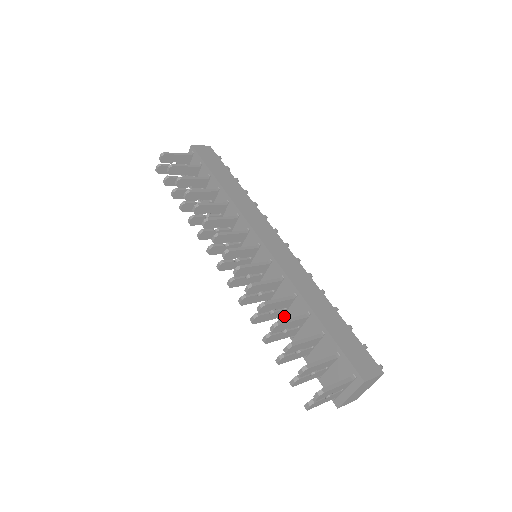
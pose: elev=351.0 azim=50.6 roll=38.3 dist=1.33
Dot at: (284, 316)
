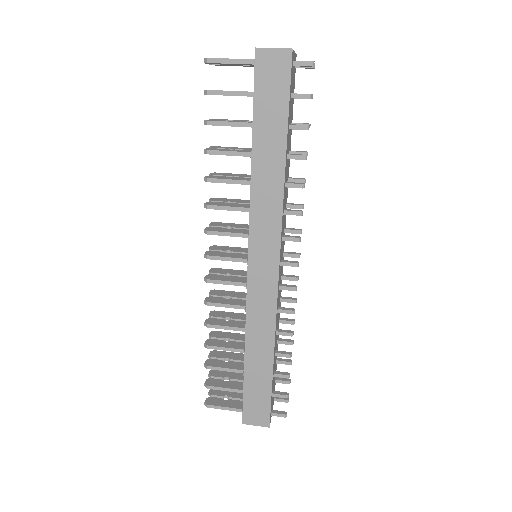
Dot at: occluded
